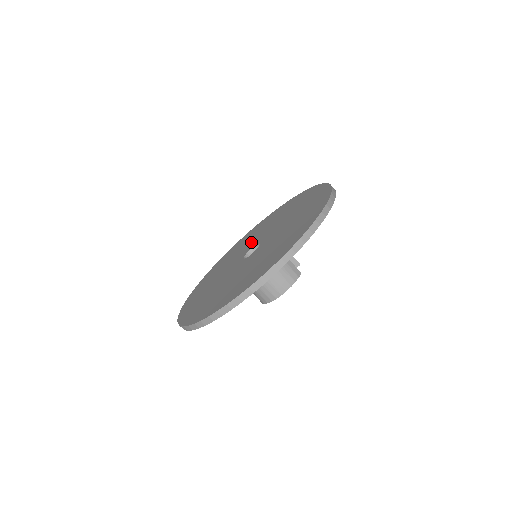
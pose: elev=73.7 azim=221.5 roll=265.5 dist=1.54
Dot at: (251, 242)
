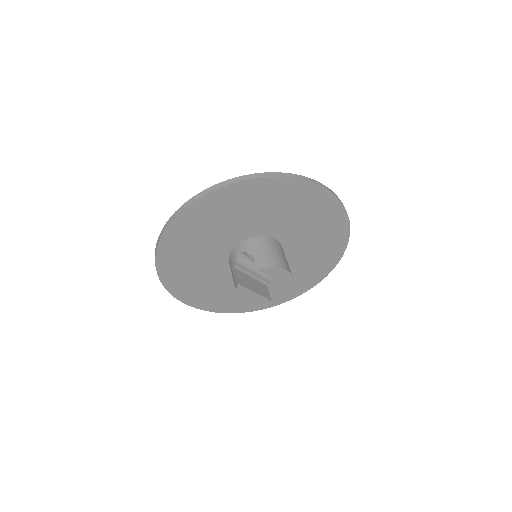
Dot at: occluded
